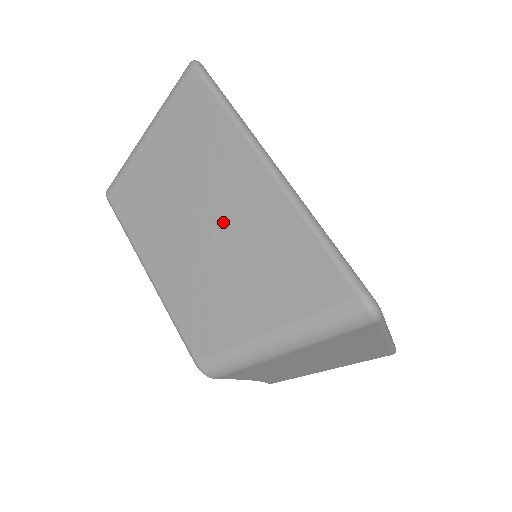
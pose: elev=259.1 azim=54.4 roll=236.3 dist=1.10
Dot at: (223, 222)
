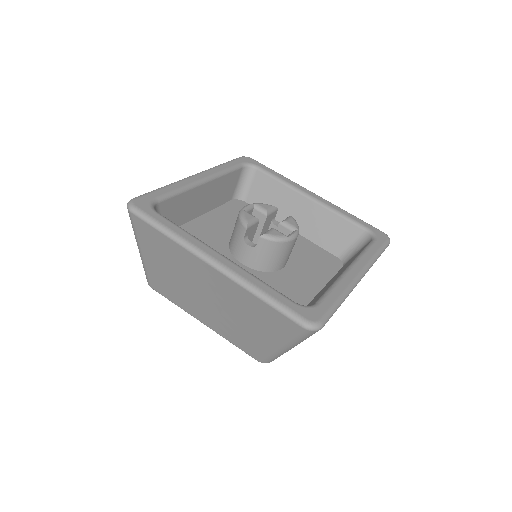
Dot at: (216, 297)
